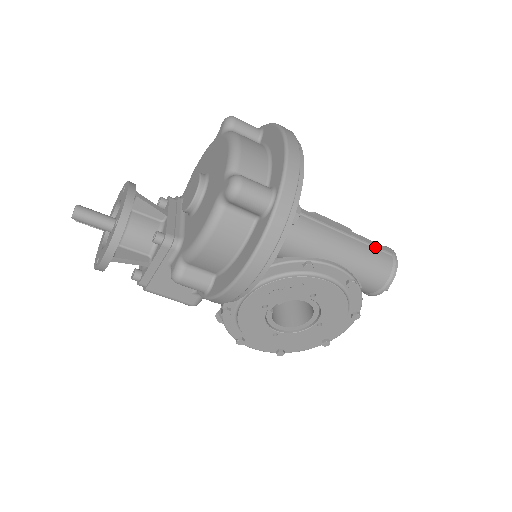
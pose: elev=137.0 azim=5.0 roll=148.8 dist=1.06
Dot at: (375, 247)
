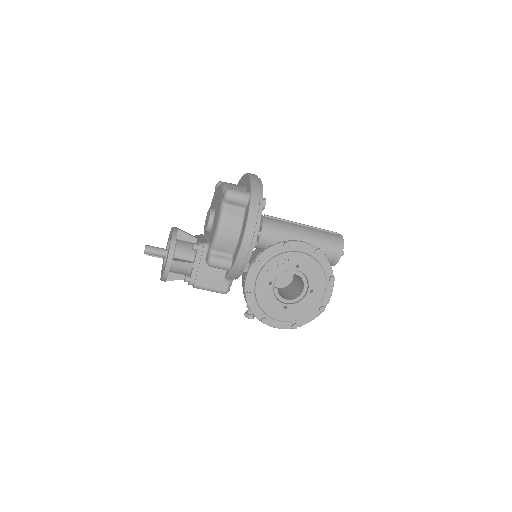
Dot at: (325, 231)
